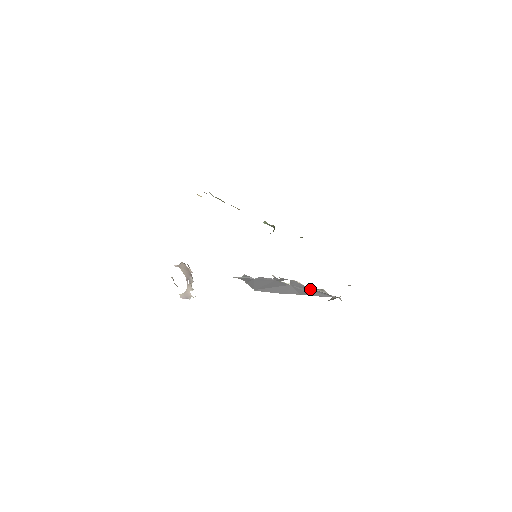
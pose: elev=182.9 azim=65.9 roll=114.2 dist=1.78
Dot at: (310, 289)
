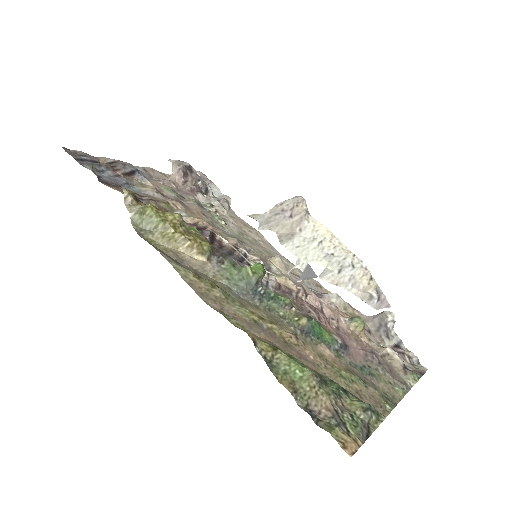
Dot at: (352, 289)
